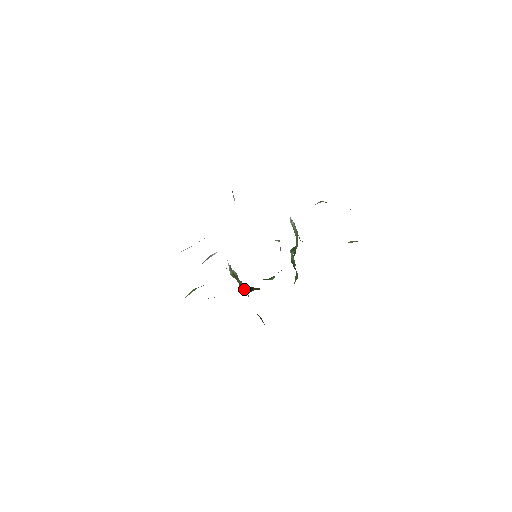
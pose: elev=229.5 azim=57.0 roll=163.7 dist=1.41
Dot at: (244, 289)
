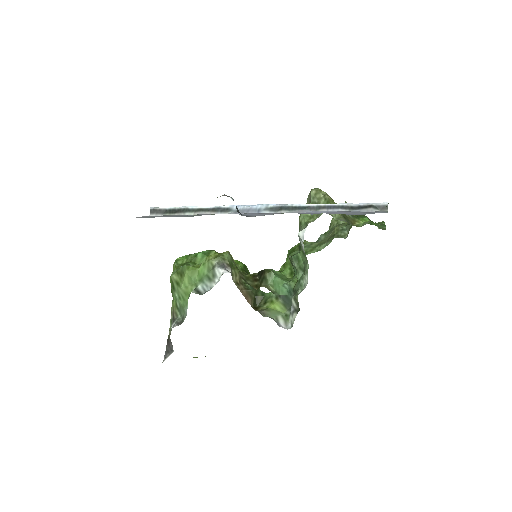
Dot at: (252, 307)
